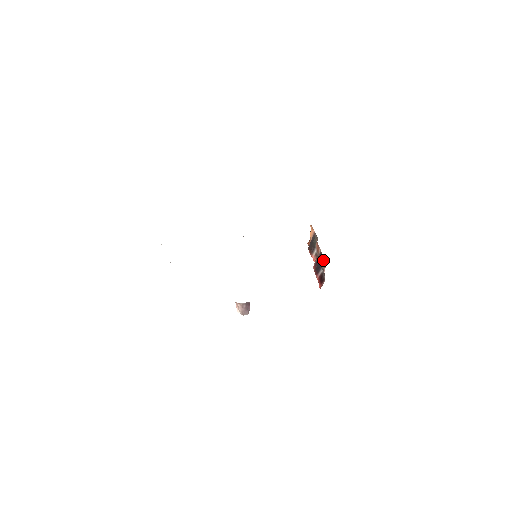
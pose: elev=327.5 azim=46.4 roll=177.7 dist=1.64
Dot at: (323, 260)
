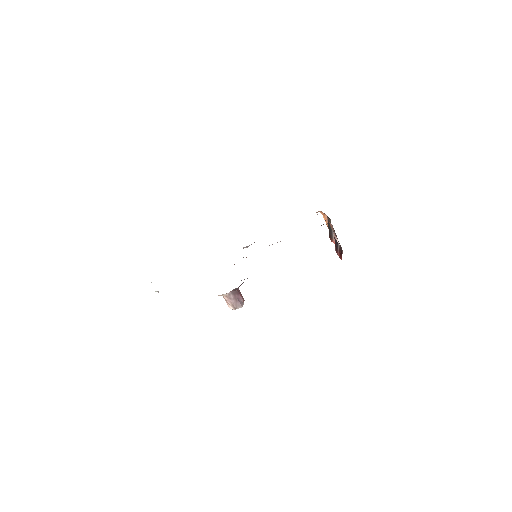
Dot at: occluded
